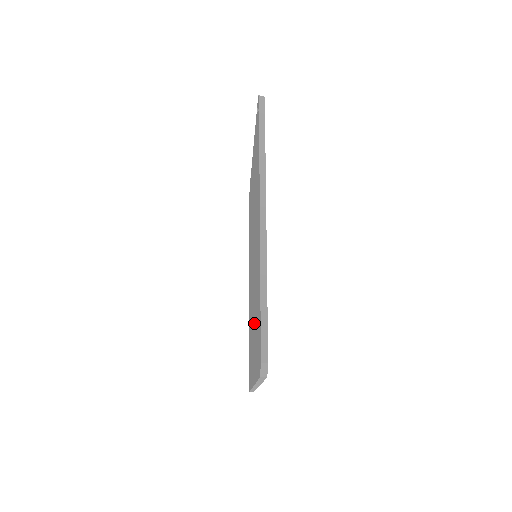
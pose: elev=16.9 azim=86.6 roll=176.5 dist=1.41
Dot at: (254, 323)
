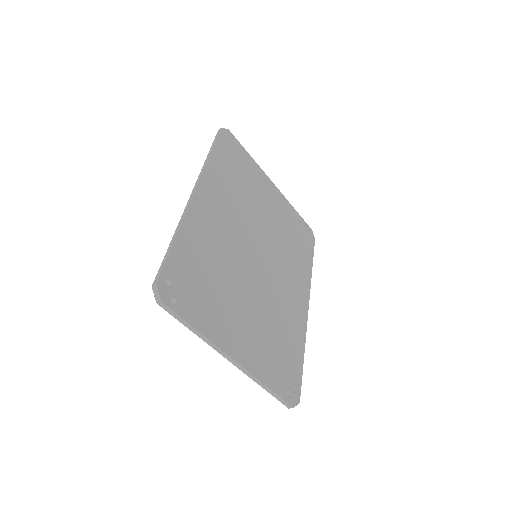
Dot at: occluded
